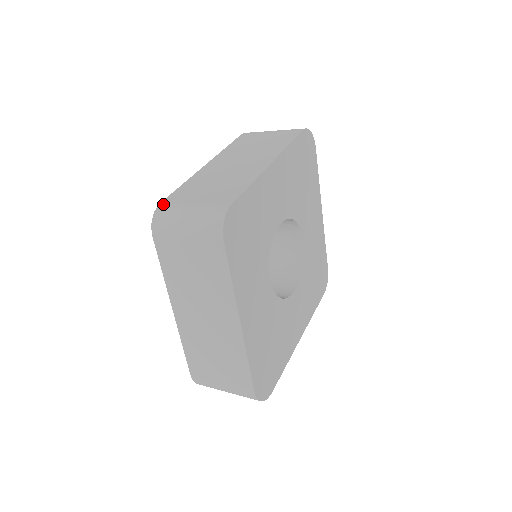
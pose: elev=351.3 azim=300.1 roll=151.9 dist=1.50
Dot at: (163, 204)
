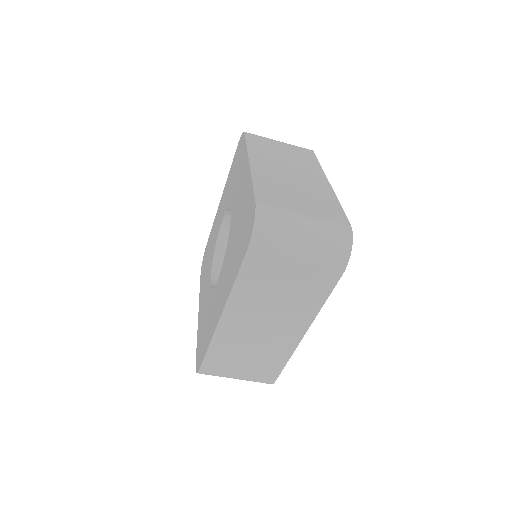
Dot at: occluded
